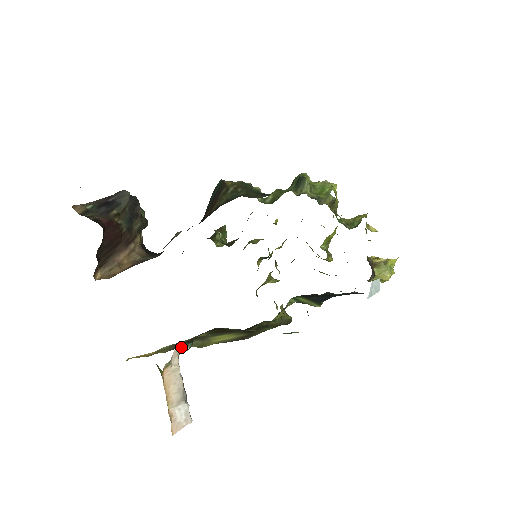
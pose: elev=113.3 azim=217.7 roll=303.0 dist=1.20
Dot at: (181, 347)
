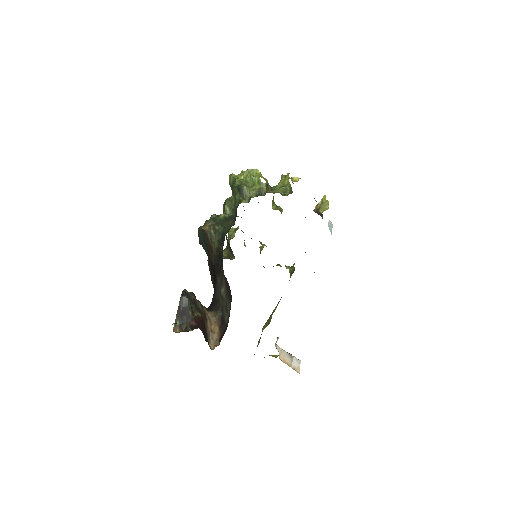
Dot at: (276, 341)
